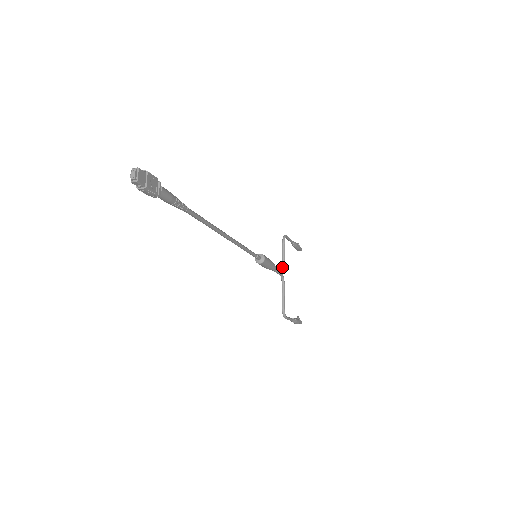
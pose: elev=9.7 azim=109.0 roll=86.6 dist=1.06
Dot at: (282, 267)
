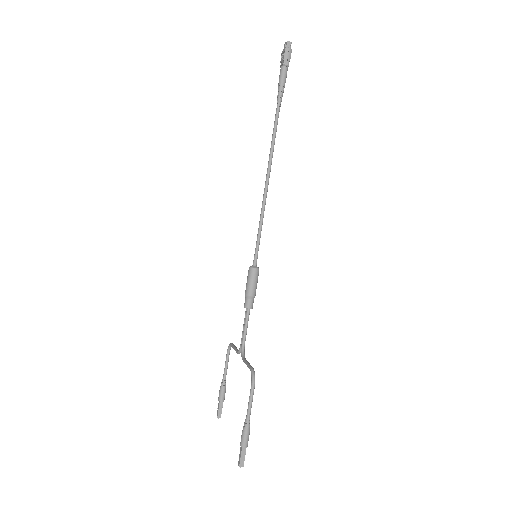
Dot at: (239, 349)
